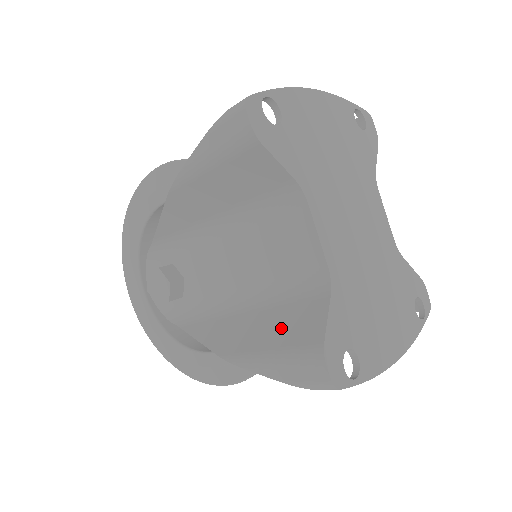
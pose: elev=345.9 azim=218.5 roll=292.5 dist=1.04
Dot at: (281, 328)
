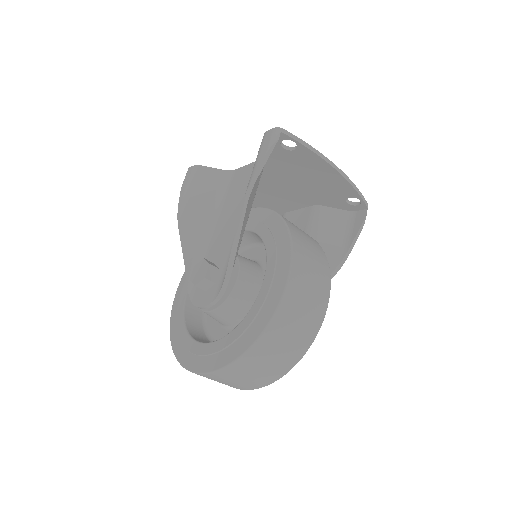
Dot at: occluded
